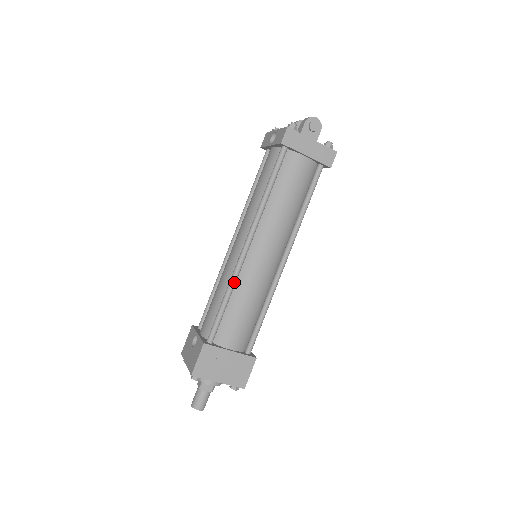
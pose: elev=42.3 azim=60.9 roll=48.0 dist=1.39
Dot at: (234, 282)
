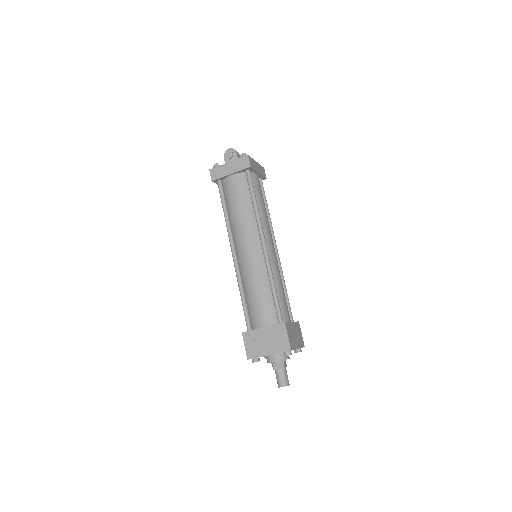
Dot at: (239, 281)
